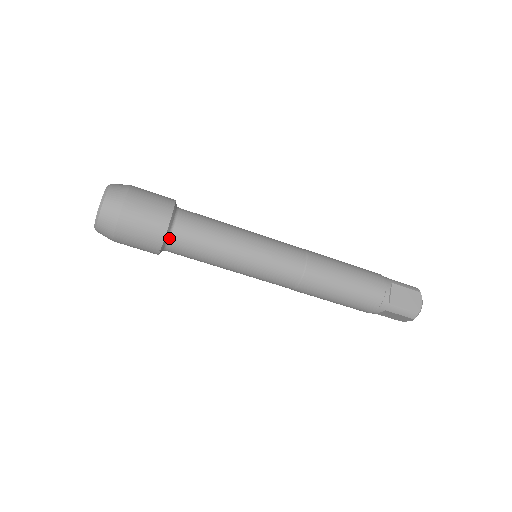
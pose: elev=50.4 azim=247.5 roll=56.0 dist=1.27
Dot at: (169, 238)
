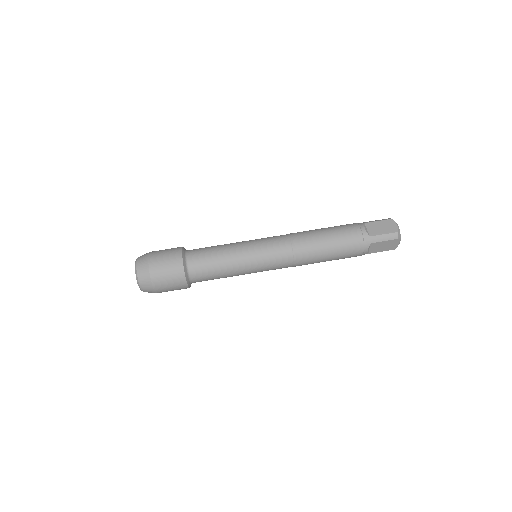
Dot at: (188, 269)
